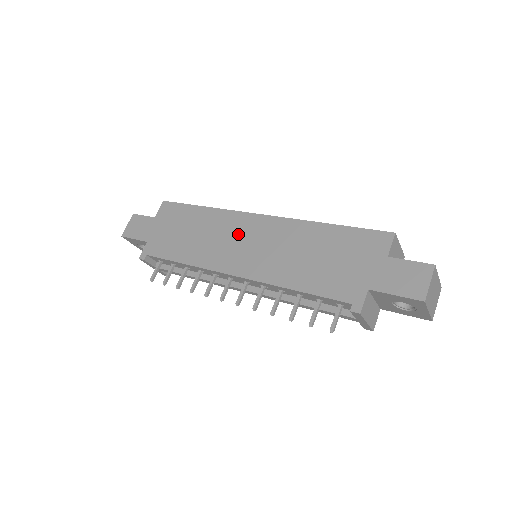
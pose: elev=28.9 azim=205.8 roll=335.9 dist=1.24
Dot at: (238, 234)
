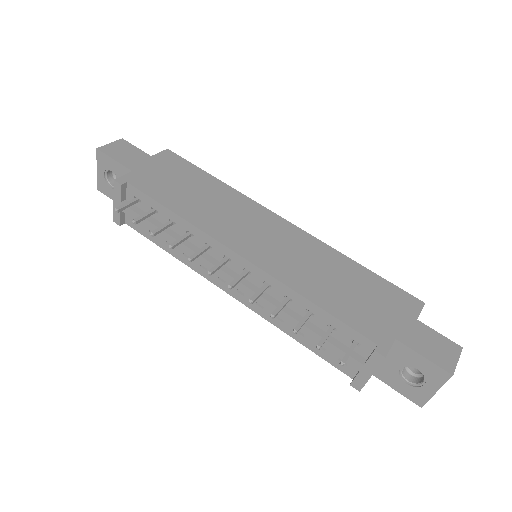
Dot at: (255, 222)
